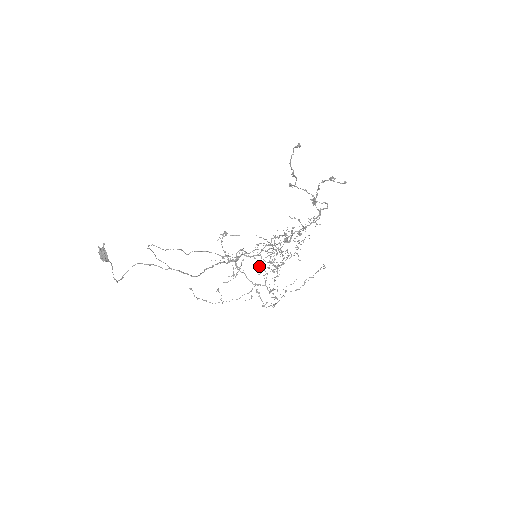
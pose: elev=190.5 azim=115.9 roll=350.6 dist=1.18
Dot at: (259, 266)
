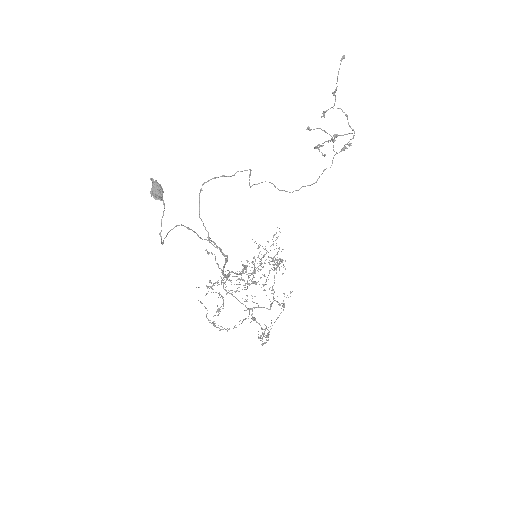
Dot at: (254, 277)
